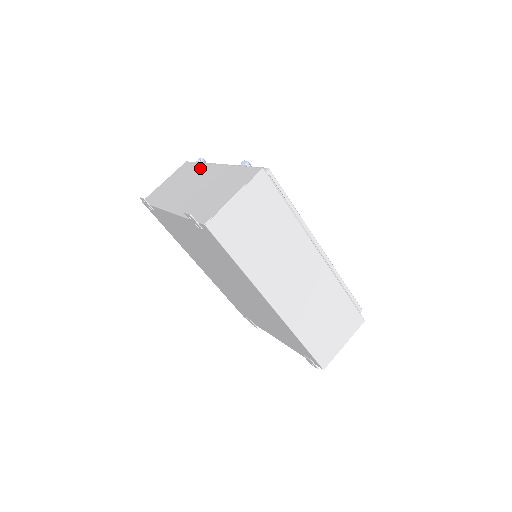
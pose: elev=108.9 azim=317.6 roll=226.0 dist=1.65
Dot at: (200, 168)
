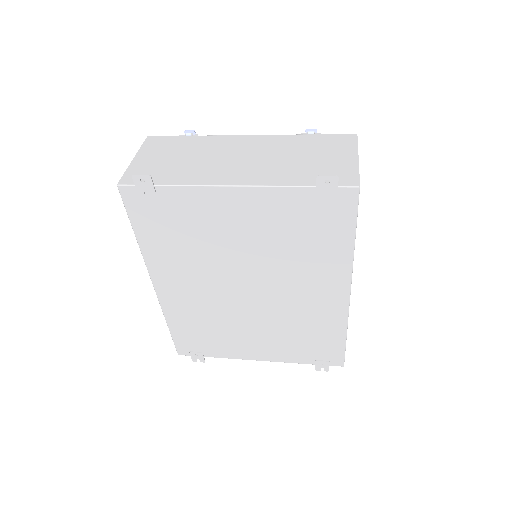
Dot at: (210, 140)
